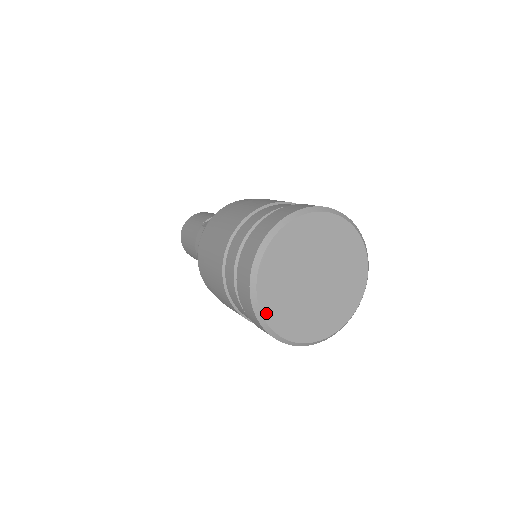
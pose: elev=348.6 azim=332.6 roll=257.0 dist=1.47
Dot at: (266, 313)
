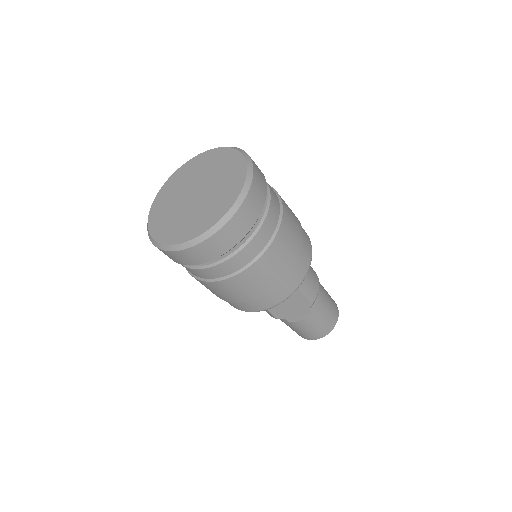
Dot at: (151, 227)
